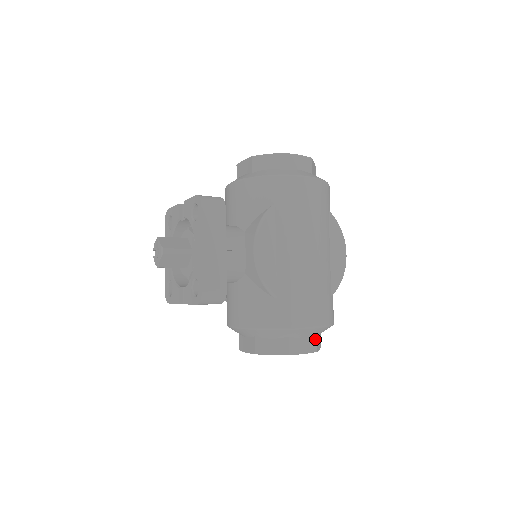
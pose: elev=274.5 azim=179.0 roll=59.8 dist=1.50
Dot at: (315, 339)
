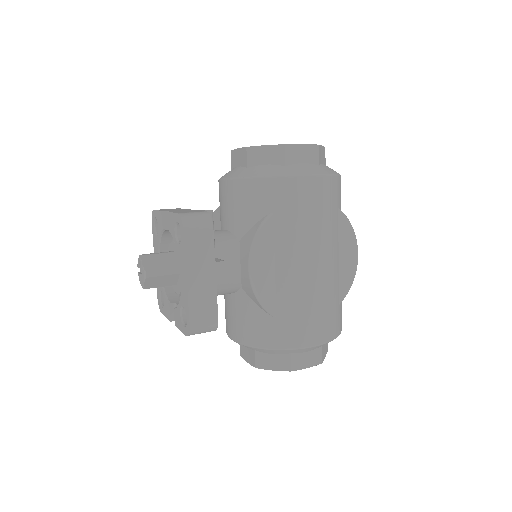
Dot at: (320, 351)
